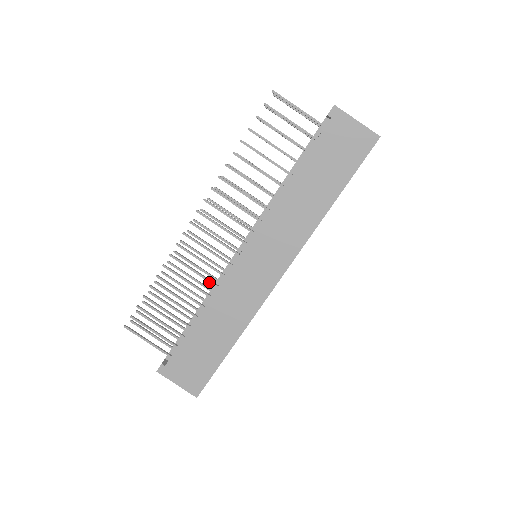
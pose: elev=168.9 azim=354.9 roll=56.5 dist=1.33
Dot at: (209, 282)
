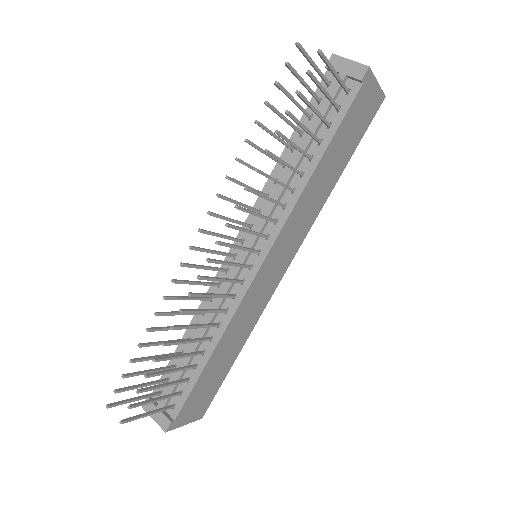
Dot at: (220, 312)
